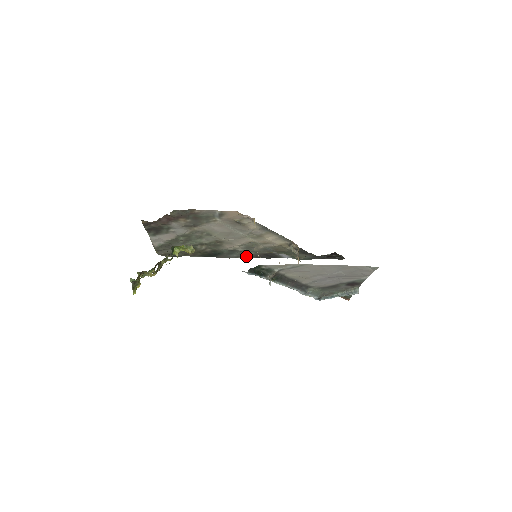
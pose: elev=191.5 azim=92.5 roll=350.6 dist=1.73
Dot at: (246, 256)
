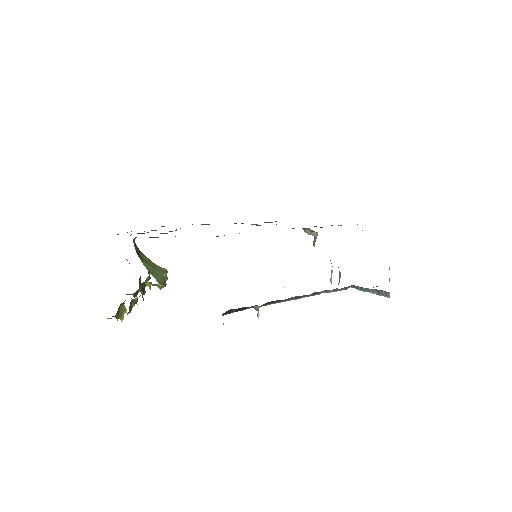
Dot at: occluded
